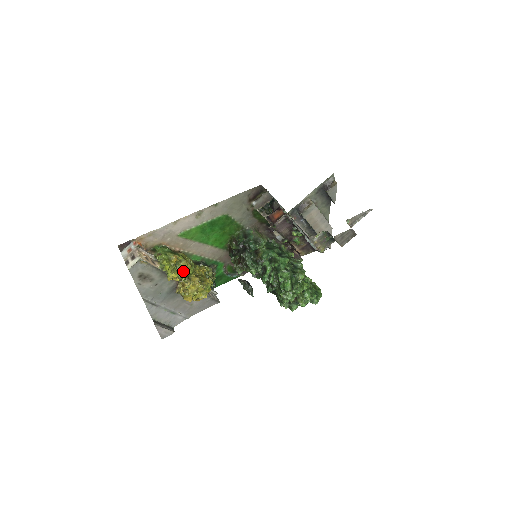
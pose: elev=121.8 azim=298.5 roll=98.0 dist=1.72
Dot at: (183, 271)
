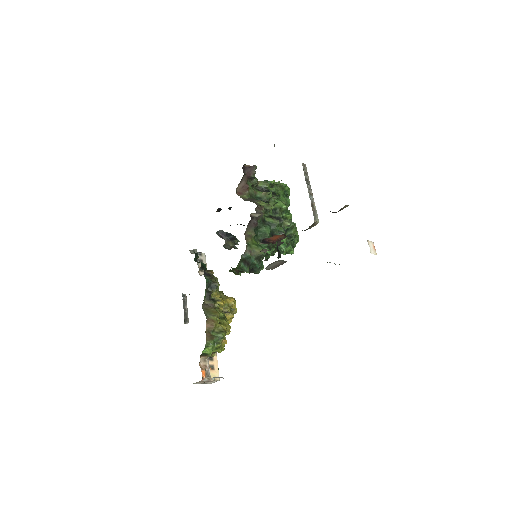
Dot at: occluded
